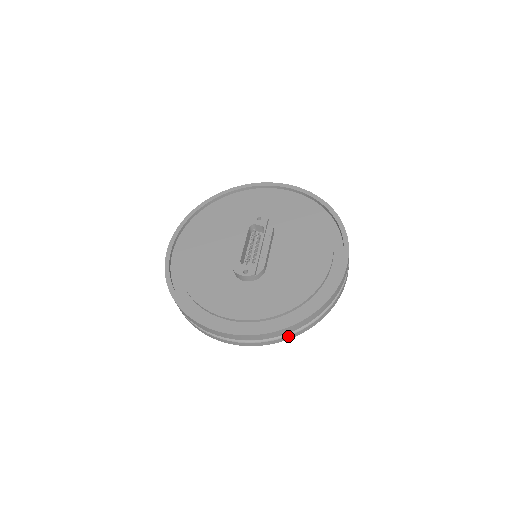
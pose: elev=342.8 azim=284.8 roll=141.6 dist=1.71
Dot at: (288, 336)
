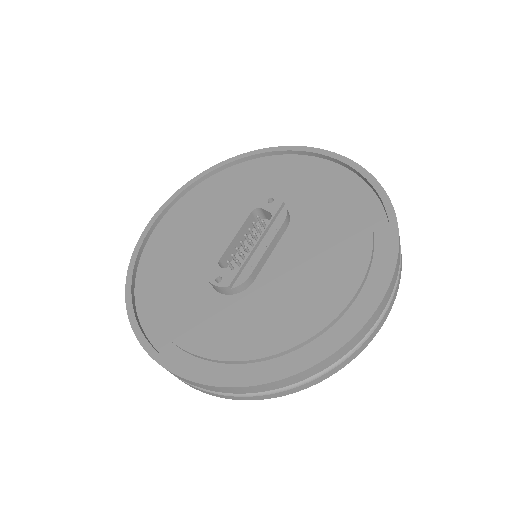
Dot at: (253, 396)
